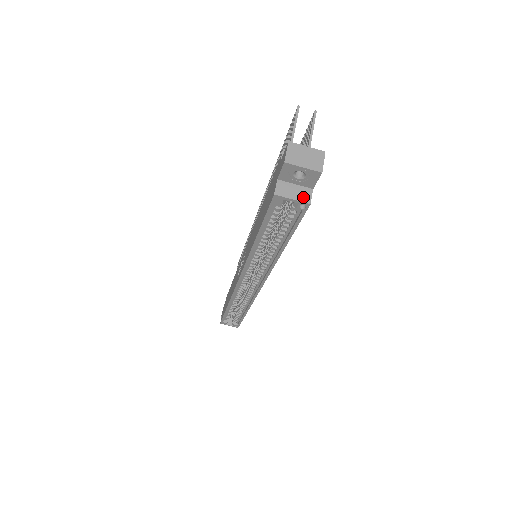
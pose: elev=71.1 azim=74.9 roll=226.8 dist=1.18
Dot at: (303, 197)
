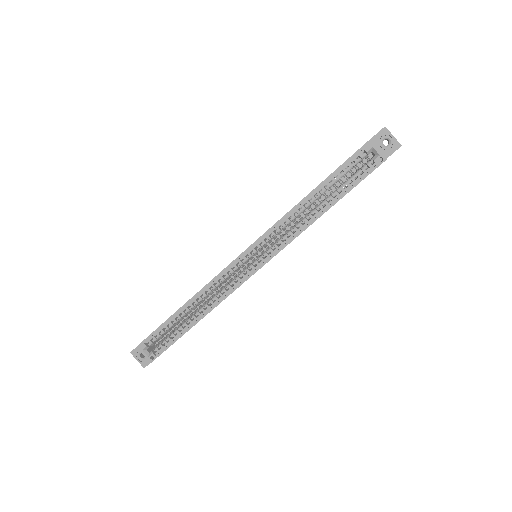
Dot at: (383, 155)
